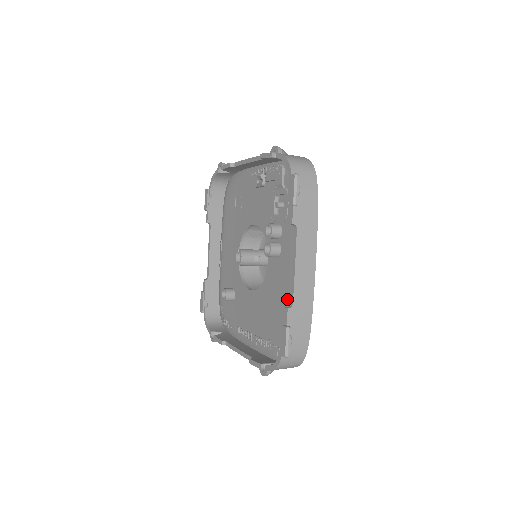
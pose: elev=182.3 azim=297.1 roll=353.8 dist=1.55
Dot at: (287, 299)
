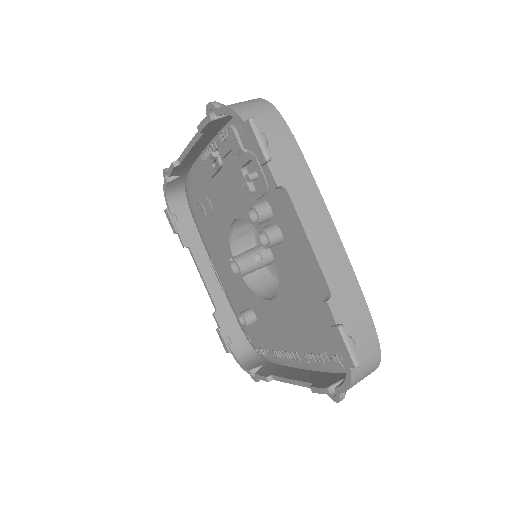
Dot at: (319, 289)
